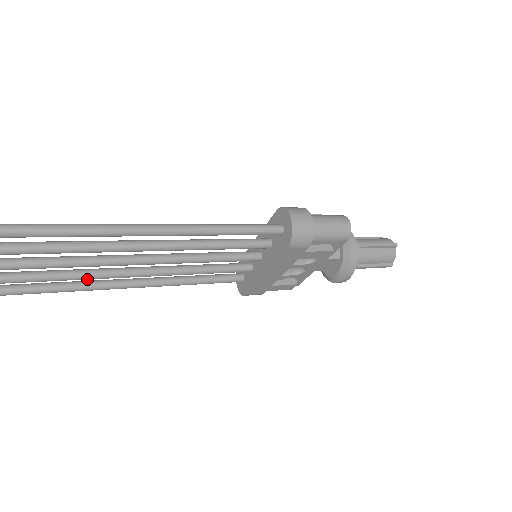
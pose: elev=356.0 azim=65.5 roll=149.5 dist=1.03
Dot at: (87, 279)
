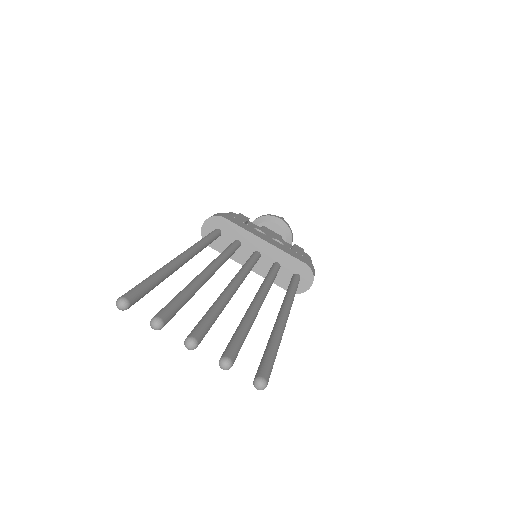
Dot at: occluded
